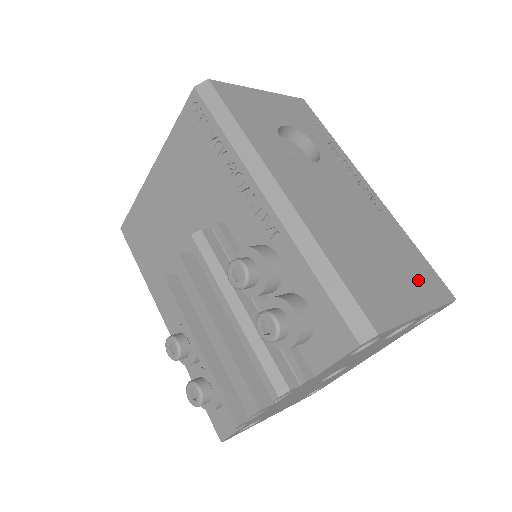
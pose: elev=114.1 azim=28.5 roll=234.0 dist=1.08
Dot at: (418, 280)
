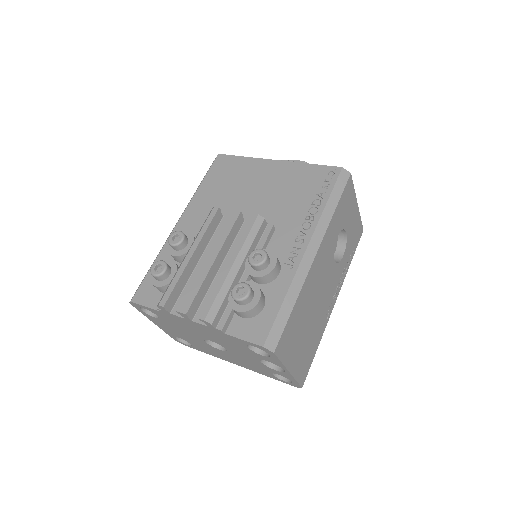
Dot at: (303, 359)
